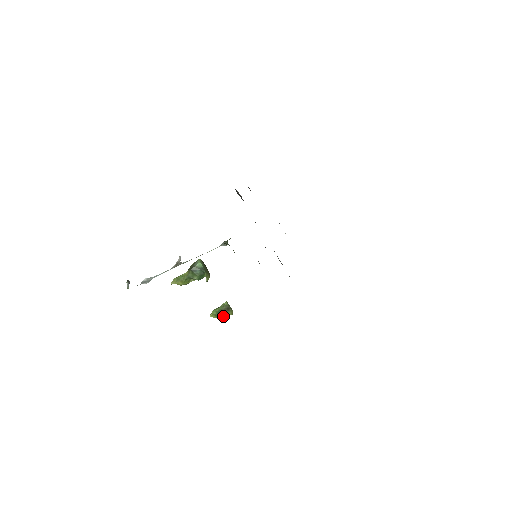
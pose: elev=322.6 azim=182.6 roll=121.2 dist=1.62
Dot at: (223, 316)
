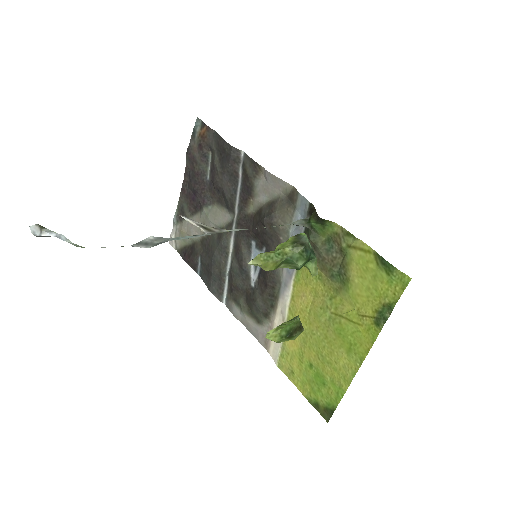
Dot at: (287, 340)
